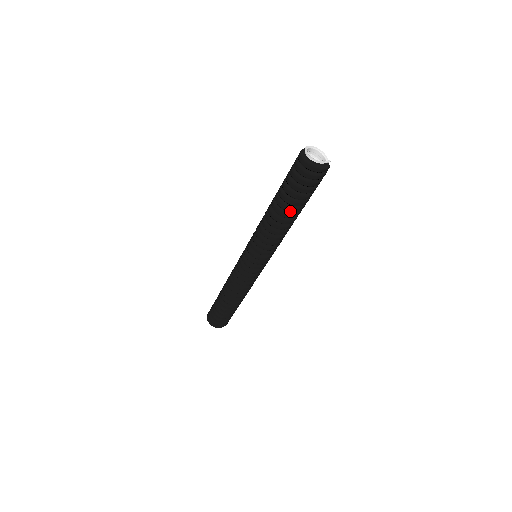
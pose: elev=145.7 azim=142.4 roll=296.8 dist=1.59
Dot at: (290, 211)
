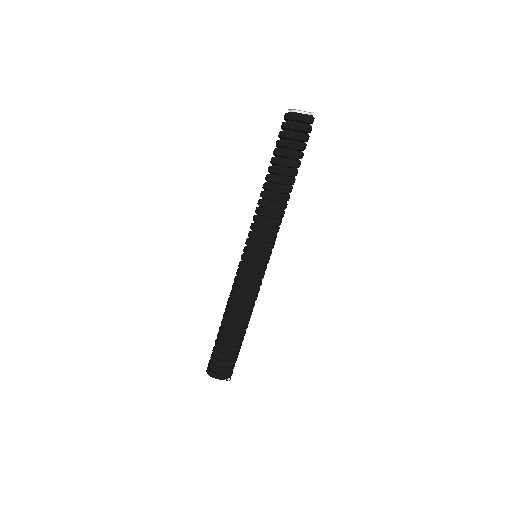
Dot at: (286, 174)
